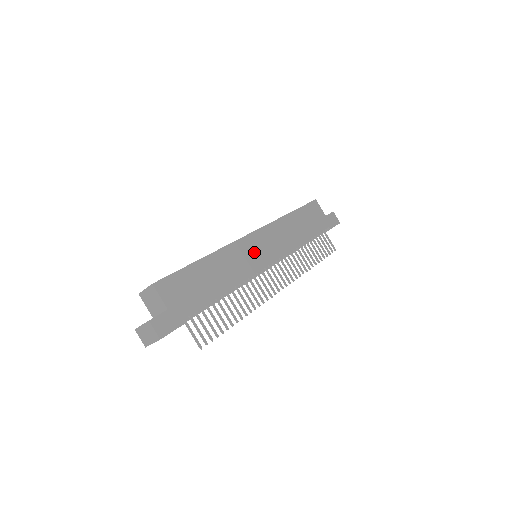
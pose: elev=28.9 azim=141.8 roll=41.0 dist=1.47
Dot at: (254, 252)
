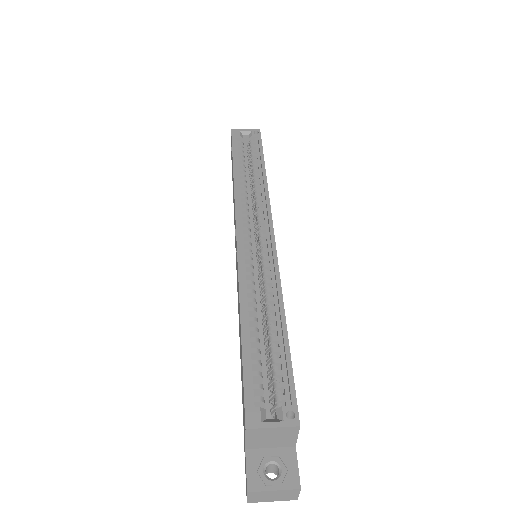
Dot at: occluded
